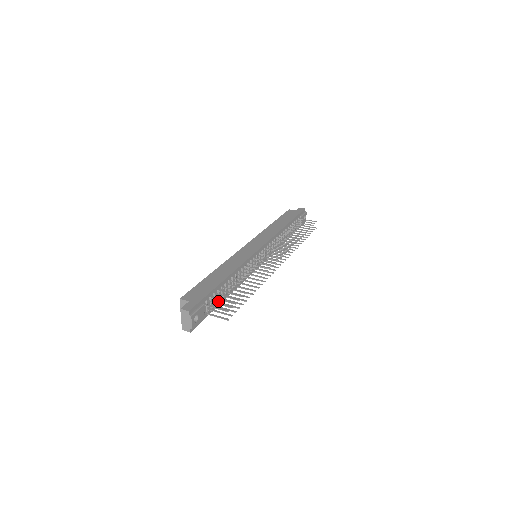
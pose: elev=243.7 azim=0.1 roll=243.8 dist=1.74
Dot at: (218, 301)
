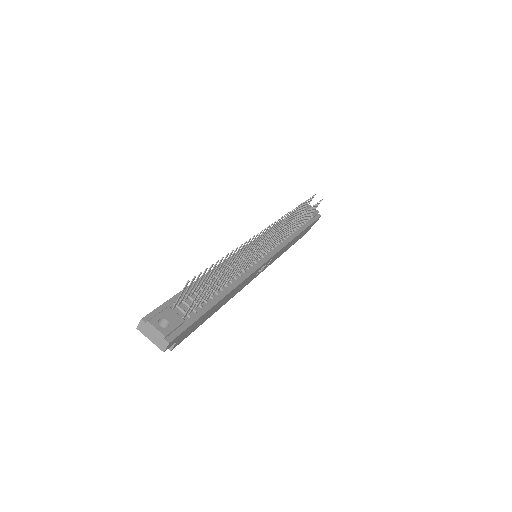
Dot at: (203, 301)
